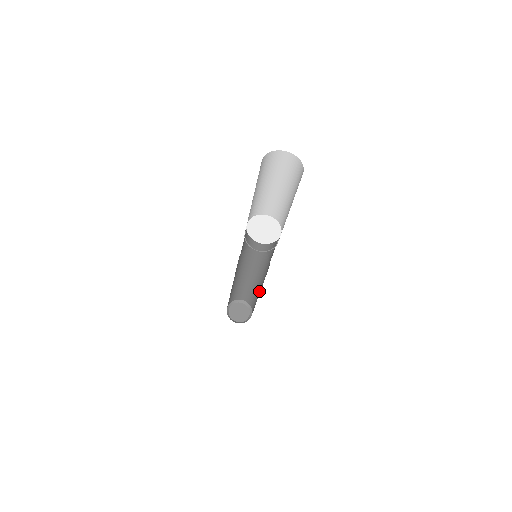
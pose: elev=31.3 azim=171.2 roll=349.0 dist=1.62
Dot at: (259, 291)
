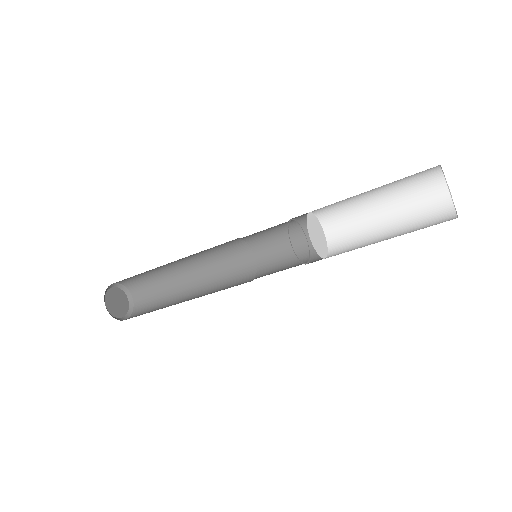
Dot at: (185, 291)
